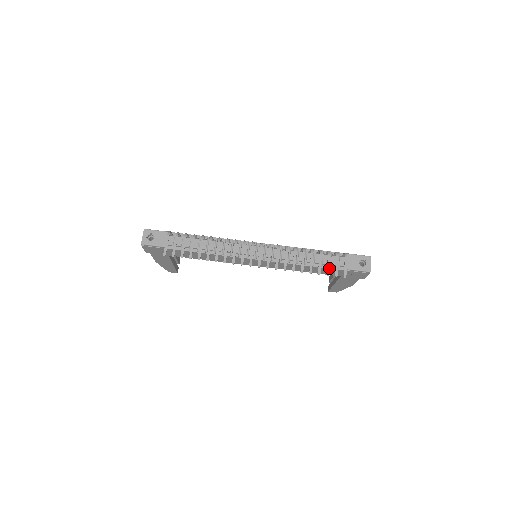
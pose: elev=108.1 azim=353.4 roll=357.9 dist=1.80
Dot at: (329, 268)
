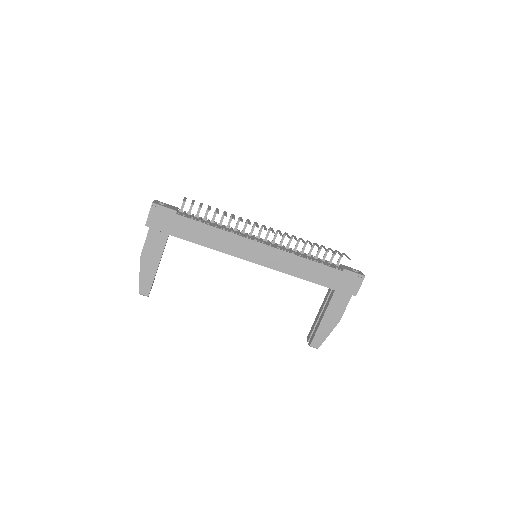
Dot at: (334, 252)
